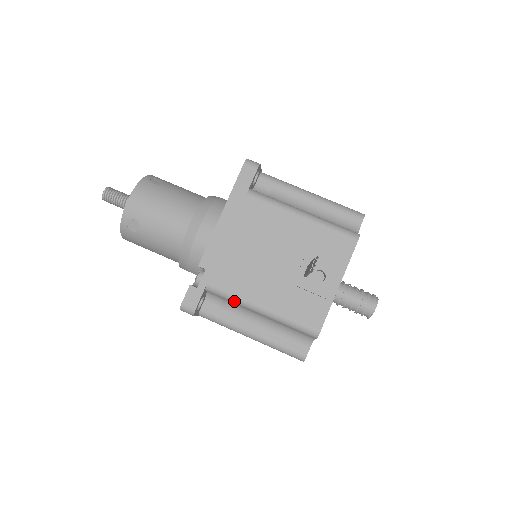
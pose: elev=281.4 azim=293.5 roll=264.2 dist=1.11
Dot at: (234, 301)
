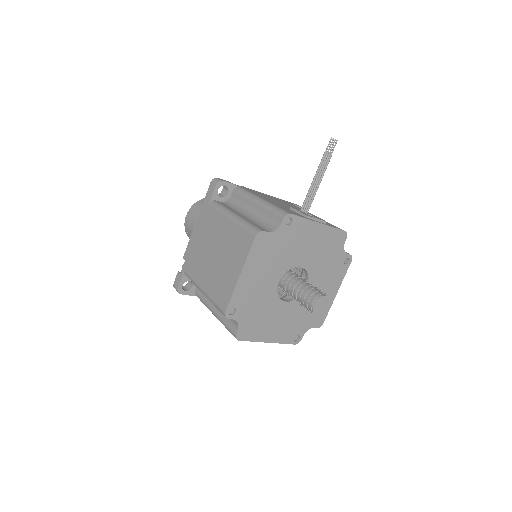
Dot at: (247, 194)
